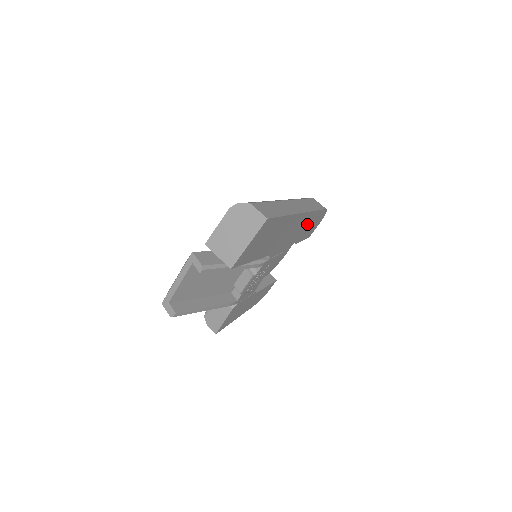
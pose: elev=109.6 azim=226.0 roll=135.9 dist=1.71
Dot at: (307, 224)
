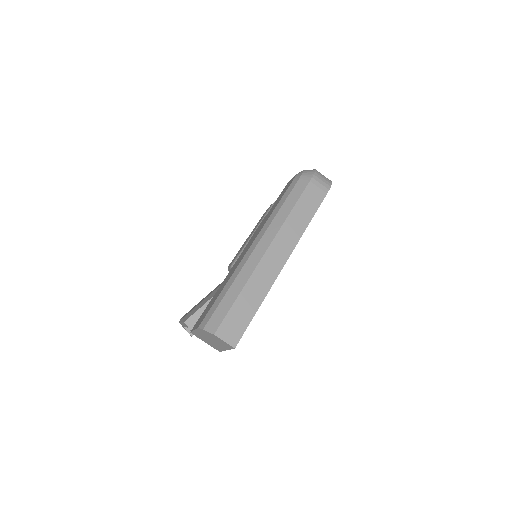
Dot at: occluded
